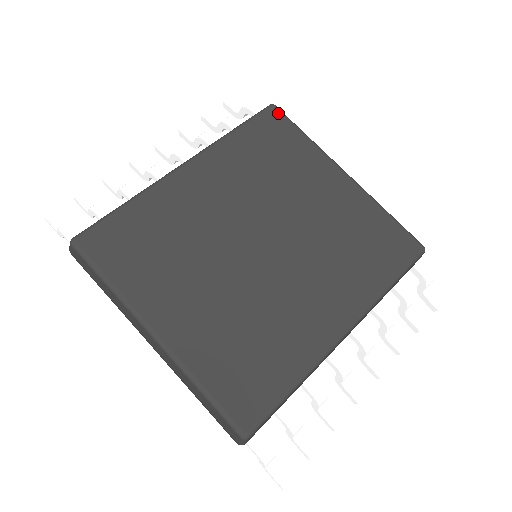
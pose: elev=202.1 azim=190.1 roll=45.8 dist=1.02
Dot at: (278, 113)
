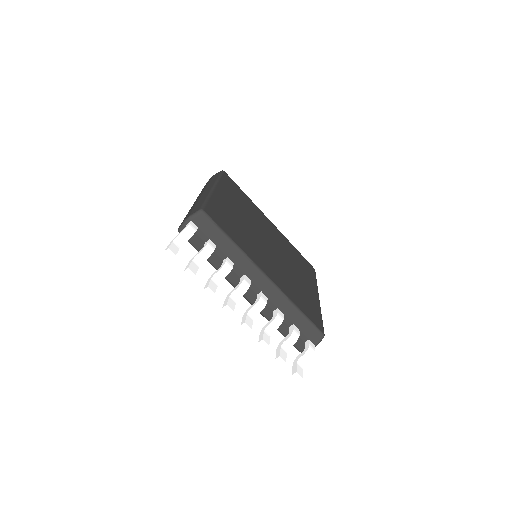
Dot at: (314, 270)
